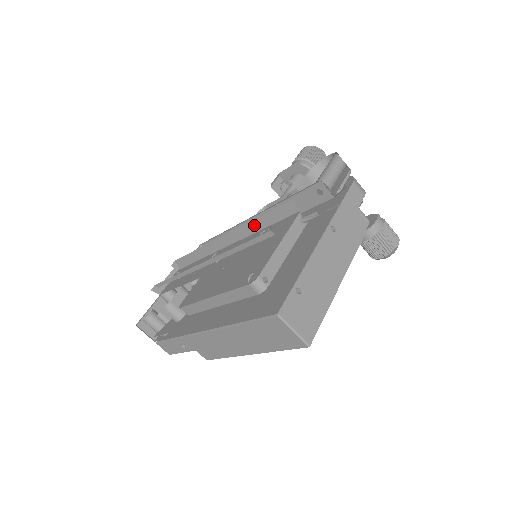
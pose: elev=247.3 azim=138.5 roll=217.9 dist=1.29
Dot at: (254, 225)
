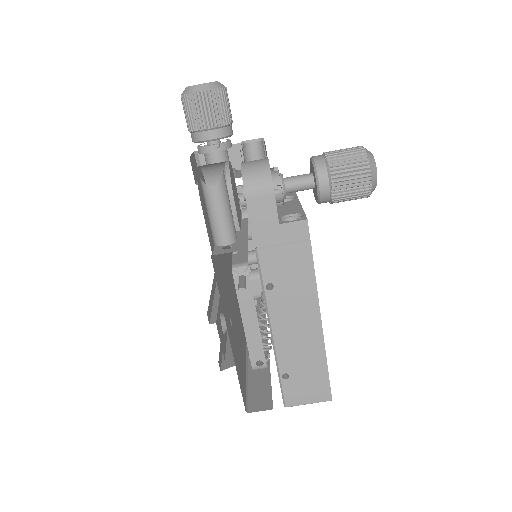
Dot at: occluded
